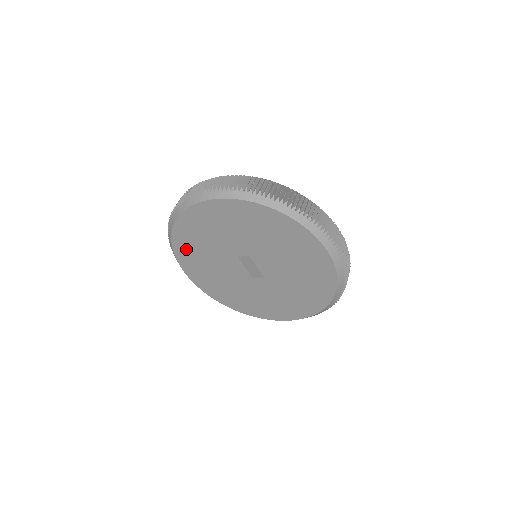
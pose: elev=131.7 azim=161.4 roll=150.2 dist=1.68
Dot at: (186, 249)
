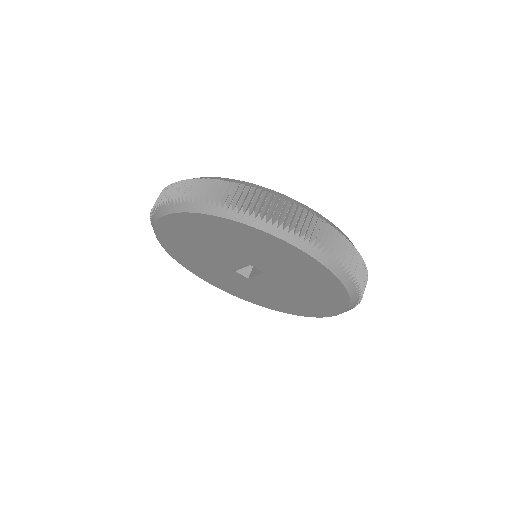
Dot at: (202, 225)
